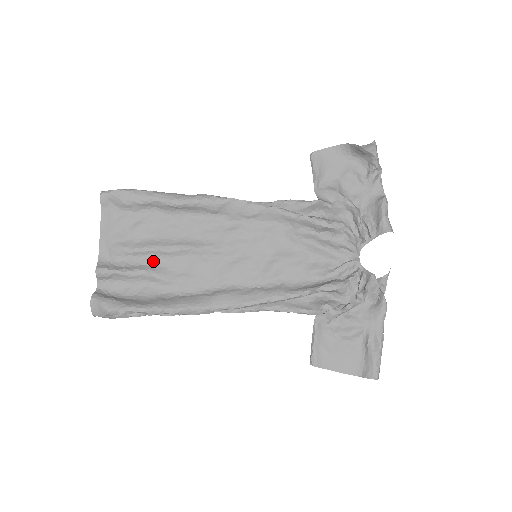
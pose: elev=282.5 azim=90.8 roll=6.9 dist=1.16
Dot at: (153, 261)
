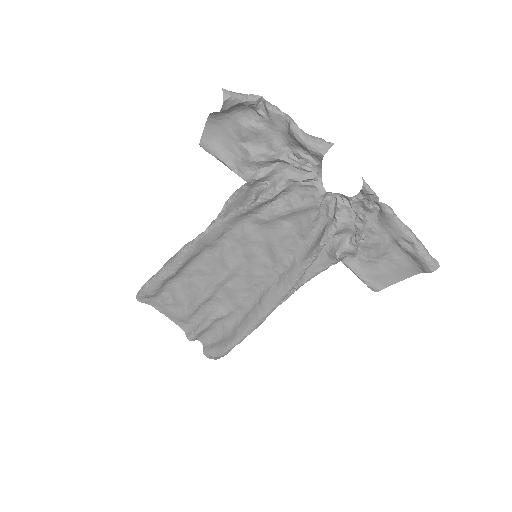
Dot at: (207, 309)
